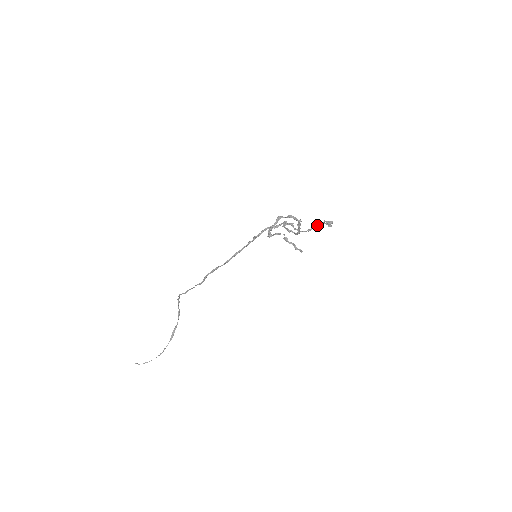
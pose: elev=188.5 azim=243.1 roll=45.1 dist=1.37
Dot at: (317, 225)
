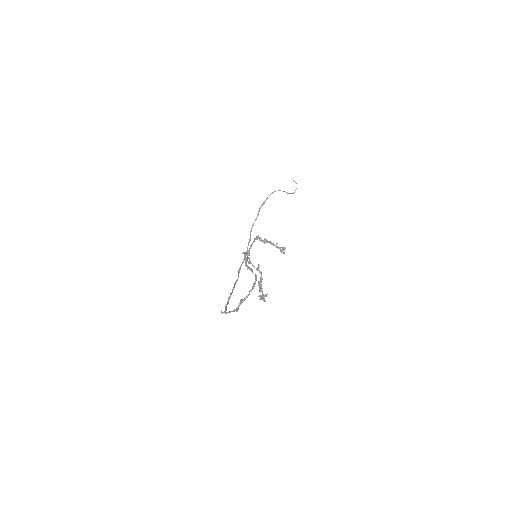
Dot at: (259, 289)
